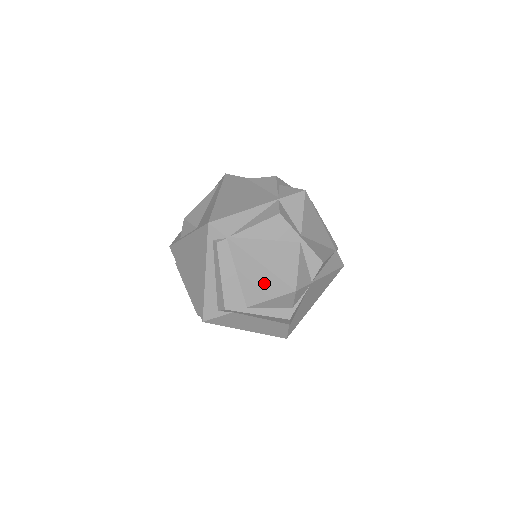
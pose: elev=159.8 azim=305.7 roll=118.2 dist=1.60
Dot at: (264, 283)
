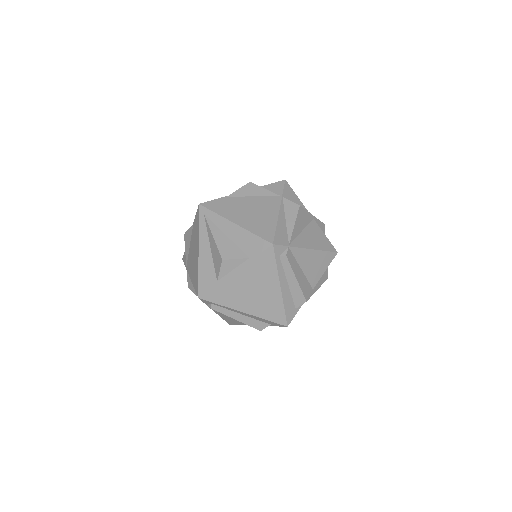
Dot at: (319, 262)
